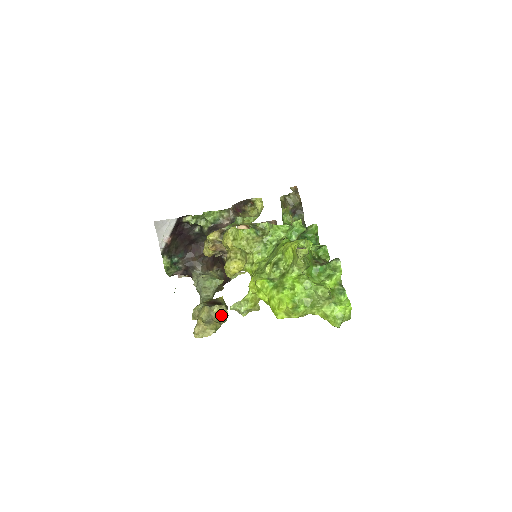
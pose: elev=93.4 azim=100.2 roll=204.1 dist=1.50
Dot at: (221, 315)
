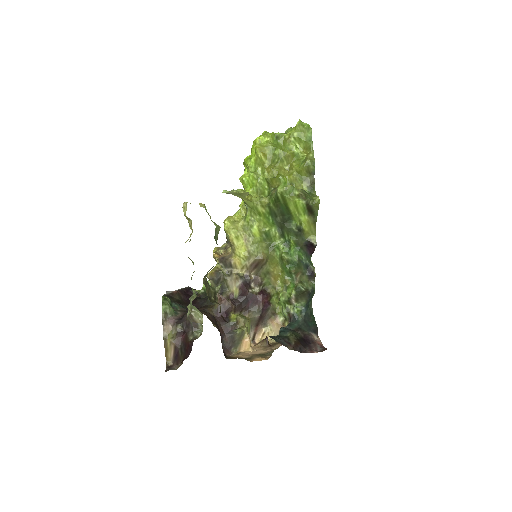
Dot at: occluded
